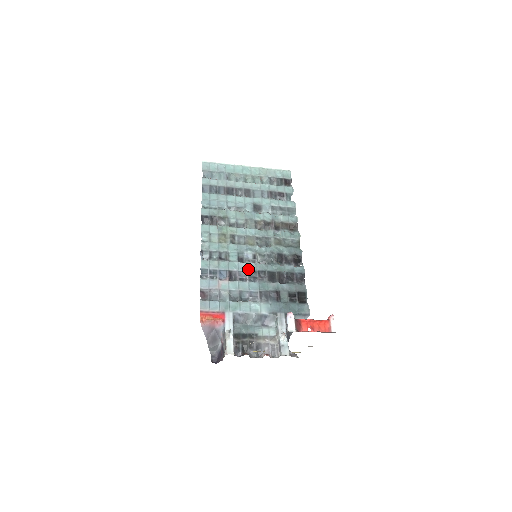
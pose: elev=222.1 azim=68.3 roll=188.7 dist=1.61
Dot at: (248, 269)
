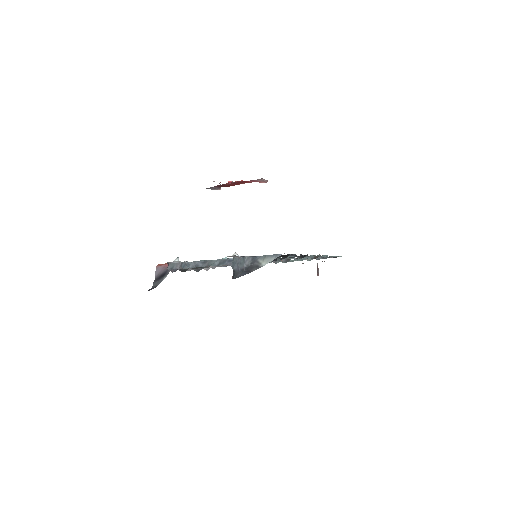
Dot at: occluded
